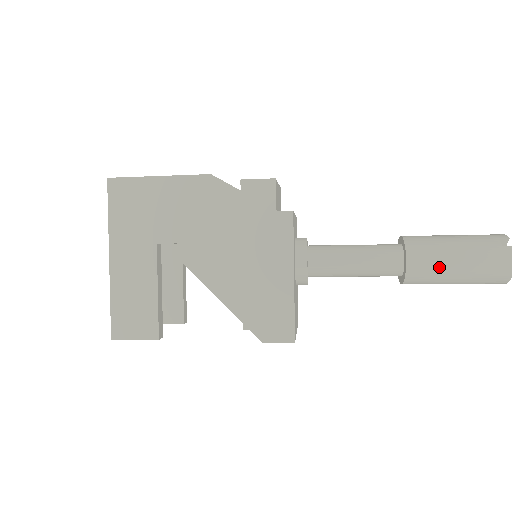
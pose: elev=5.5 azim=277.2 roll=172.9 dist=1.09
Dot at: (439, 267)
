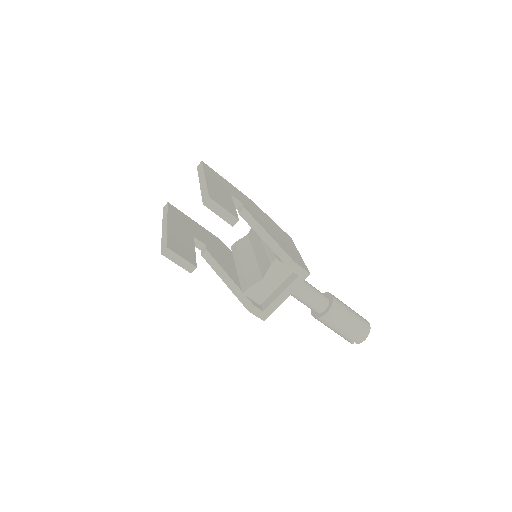
Dot at: (345, 306)
